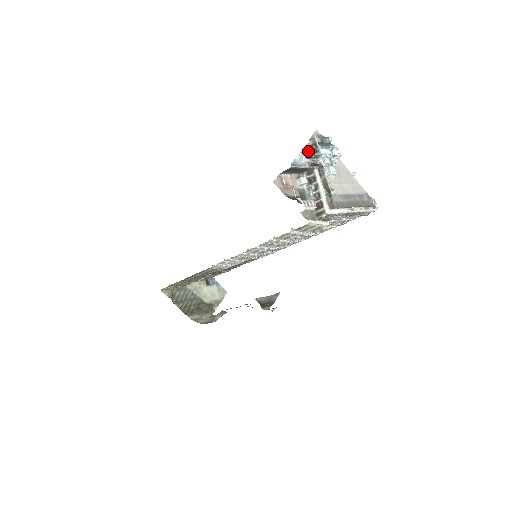
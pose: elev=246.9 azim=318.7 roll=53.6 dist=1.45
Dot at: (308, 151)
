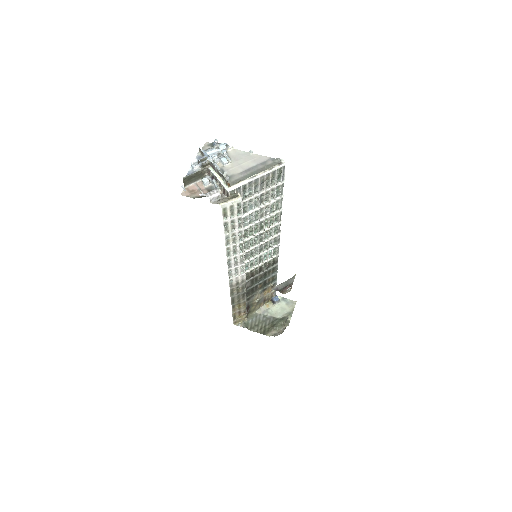
Dot at: occluded
